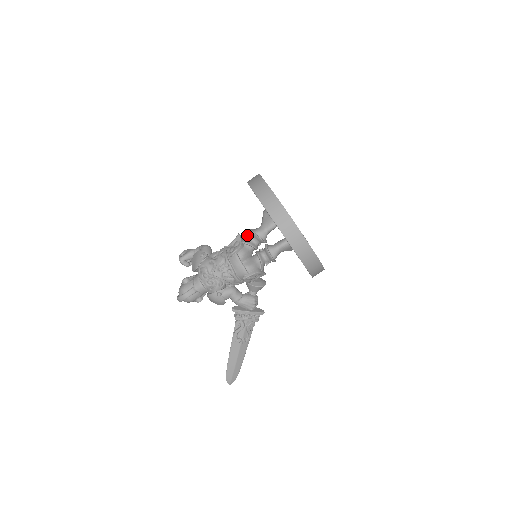
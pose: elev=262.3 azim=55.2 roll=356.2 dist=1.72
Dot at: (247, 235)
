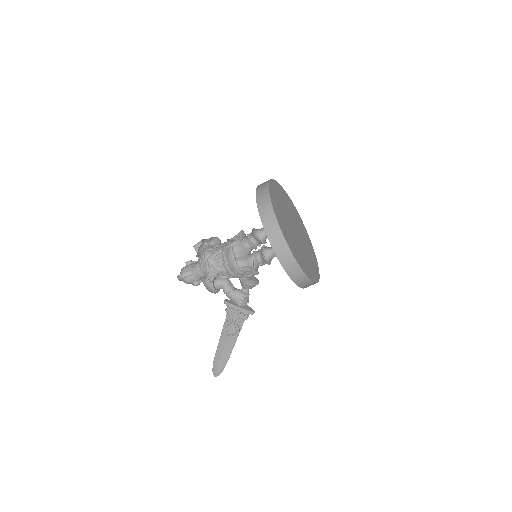
Dot at: occluded
